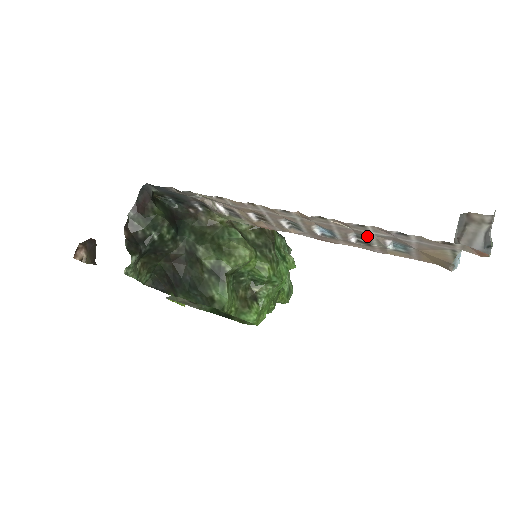
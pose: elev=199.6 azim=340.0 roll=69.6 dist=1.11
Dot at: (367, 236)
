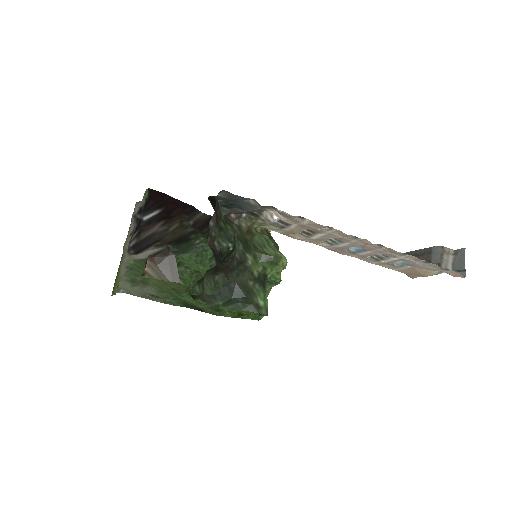
Dot at: (389, 257)
